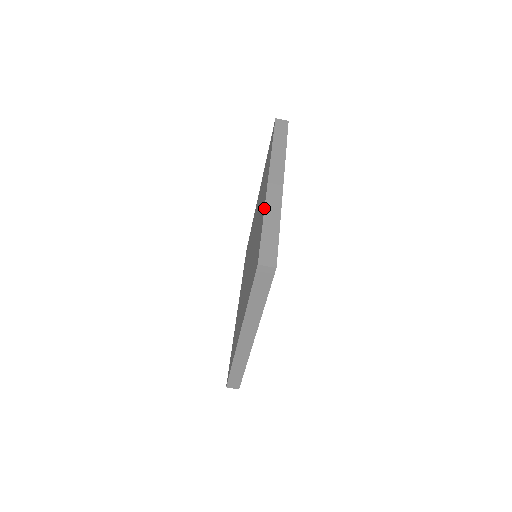
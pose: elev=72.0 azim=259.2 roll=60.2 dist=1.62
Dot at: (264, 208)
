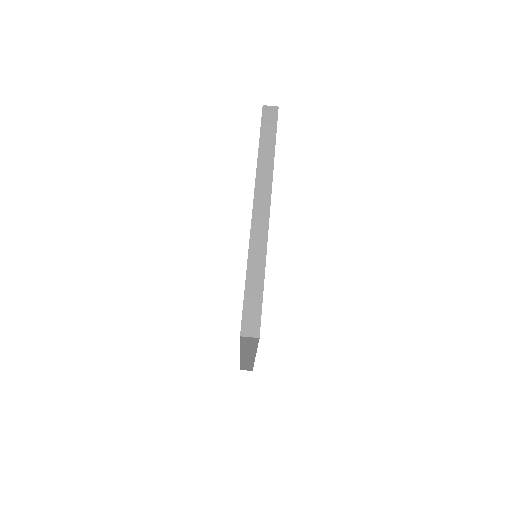
Dot at: occluded
